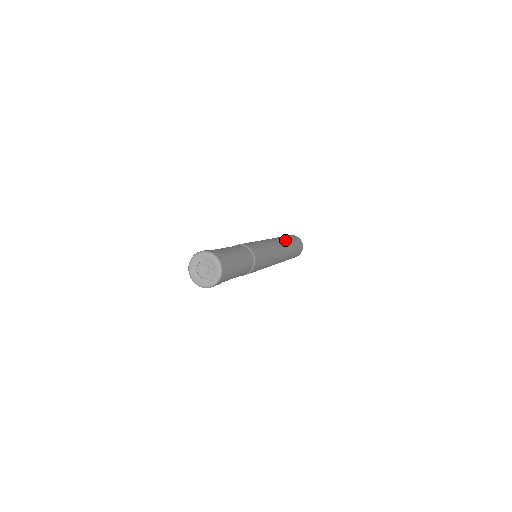
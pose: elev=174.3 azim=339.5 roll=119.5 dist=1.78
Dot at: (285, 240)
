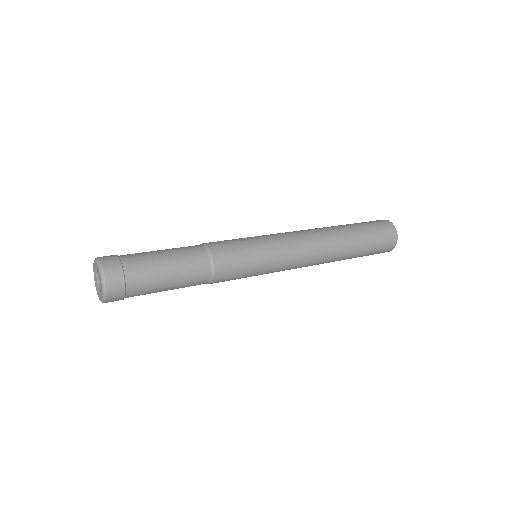
Dot at: (339, 231)
